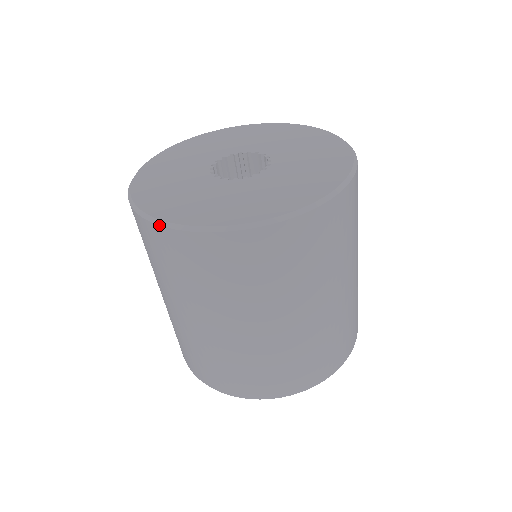
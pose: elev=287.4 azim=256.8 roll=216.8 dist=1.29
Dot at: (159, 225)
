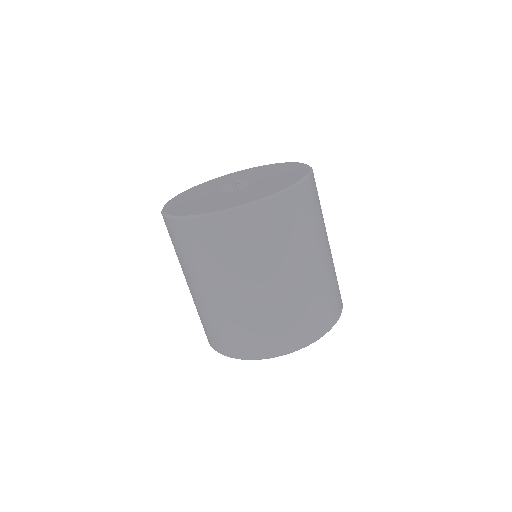
Dot at: (202, 217)
